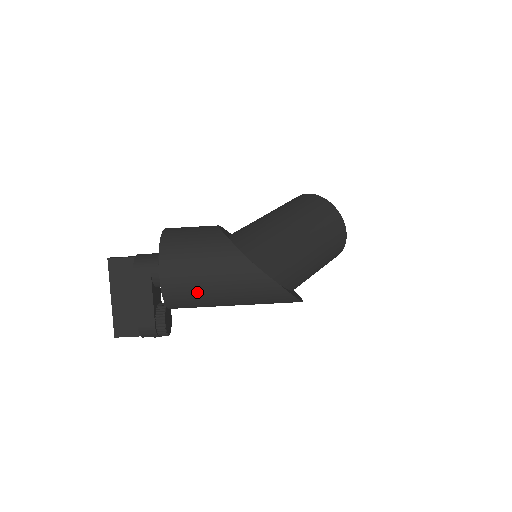
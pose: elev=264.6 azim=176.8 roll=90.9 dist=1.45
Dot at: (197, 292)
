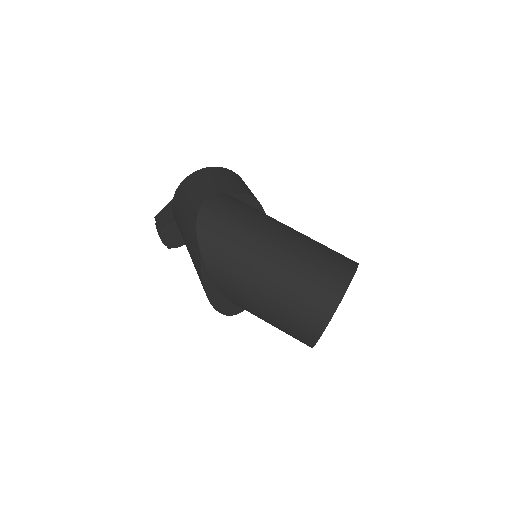
Dot at: (181, 213)
